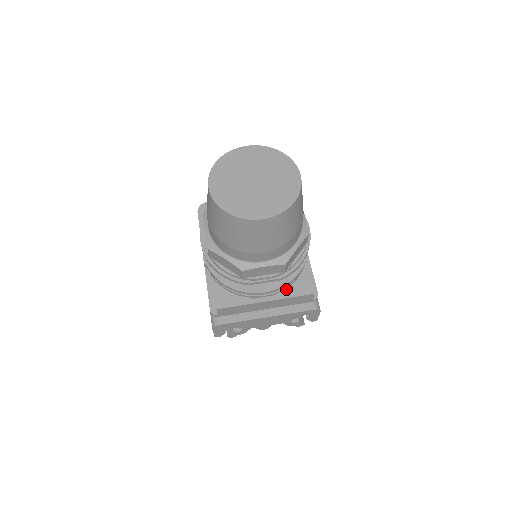
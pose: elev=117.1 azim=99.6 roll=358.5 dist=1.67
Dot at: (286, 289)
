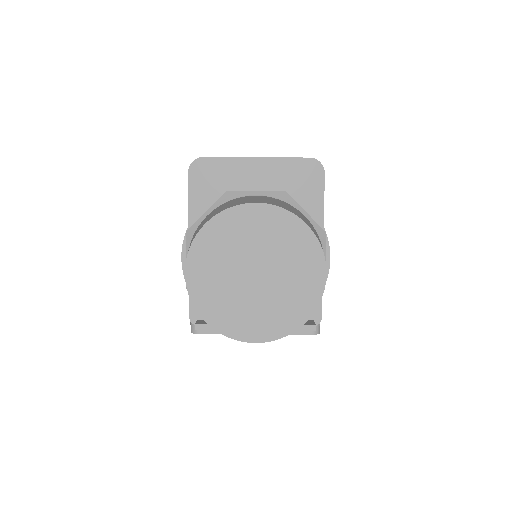
Dot at: occluded
